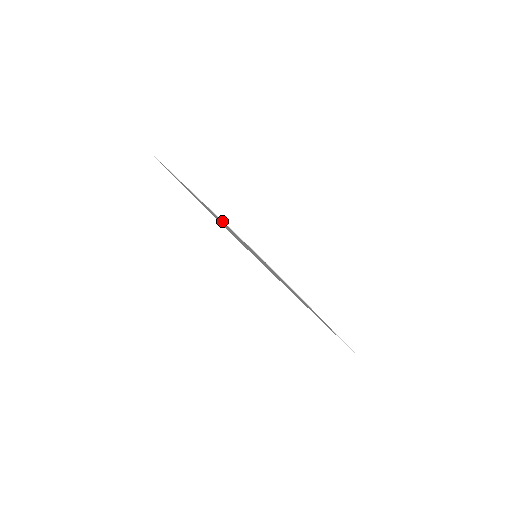
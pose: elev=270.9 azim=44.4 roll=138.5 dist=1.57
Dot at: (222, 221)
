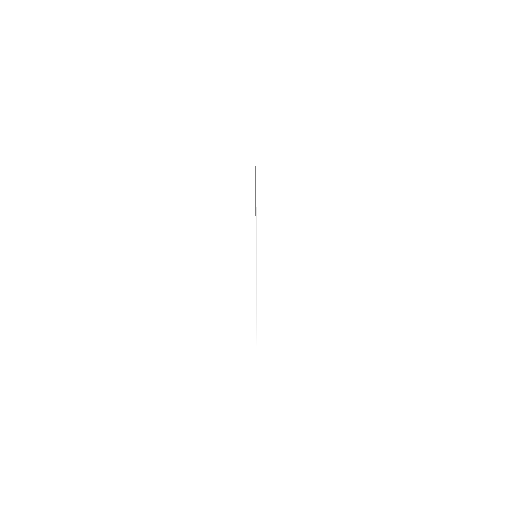
Dot at: occluded
